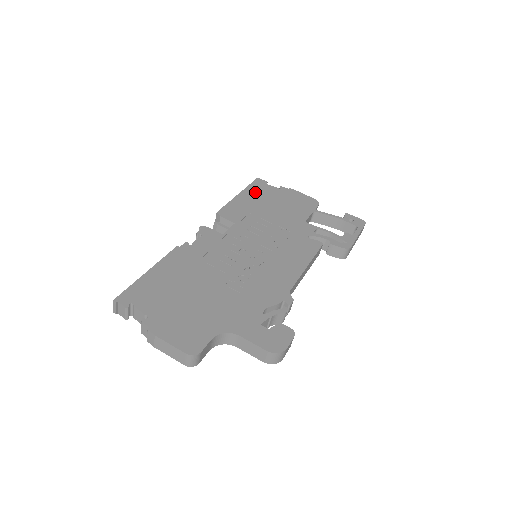
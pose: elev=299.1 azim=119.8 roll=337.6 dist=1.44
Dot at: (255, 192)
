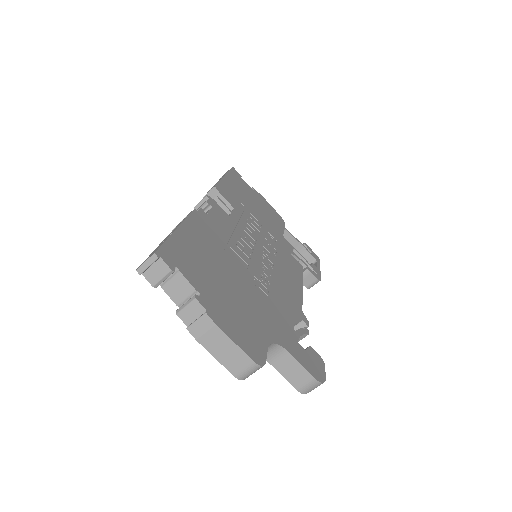
Dot at: (237, 182)
